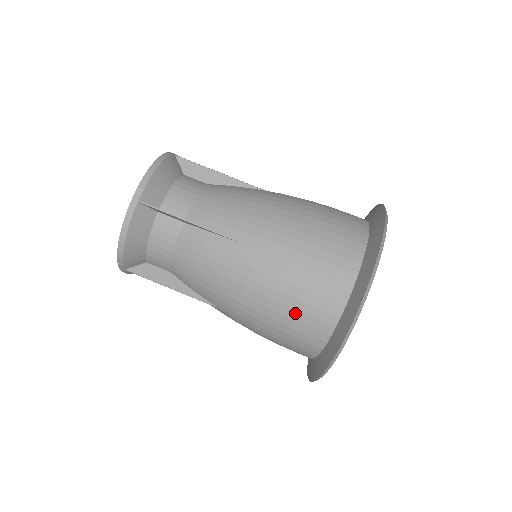
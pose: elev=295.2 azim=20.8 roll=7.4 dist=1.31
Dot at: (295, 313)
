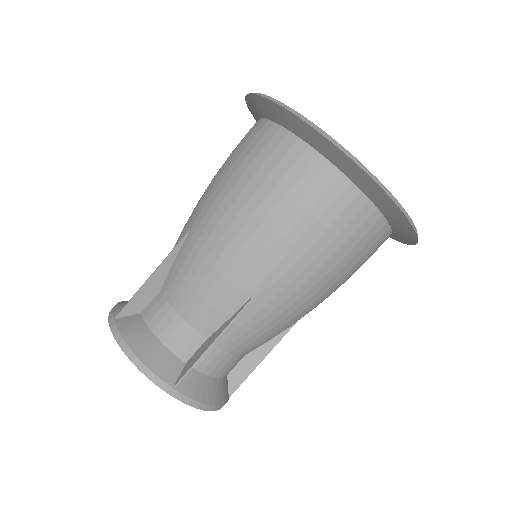
Dot at: (269, 180)
